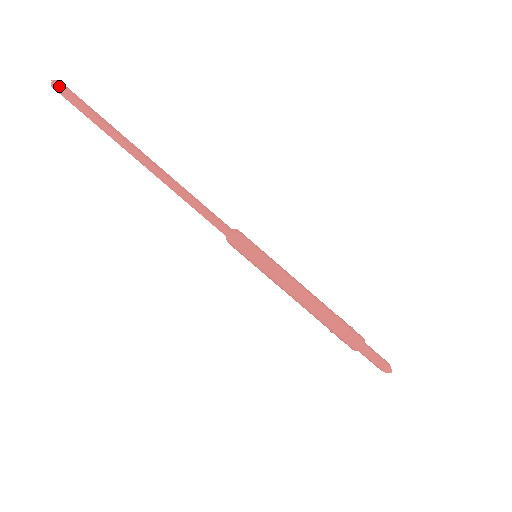
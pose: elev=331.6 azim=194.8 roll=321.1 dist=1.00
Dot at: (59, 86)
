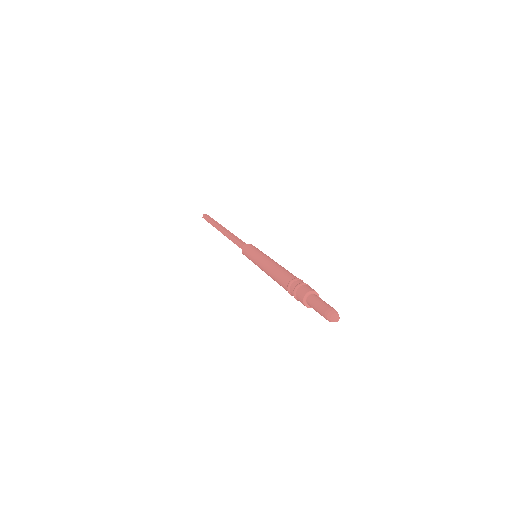
Dot at: (204, 215)
